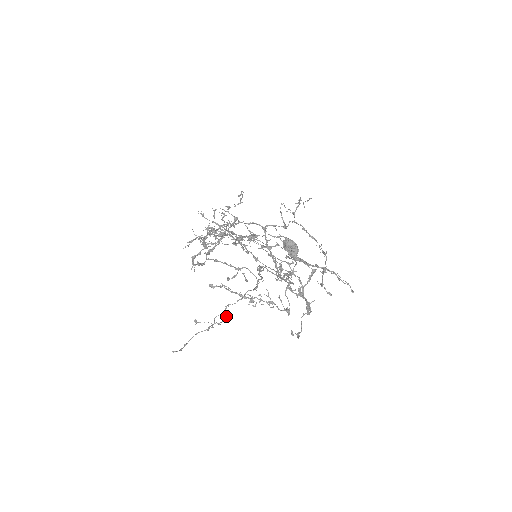
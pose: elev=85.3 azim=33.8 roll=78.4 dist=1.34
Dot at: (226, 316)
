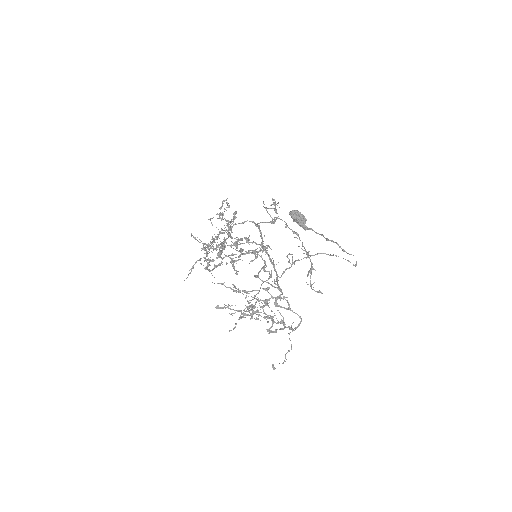
Dot at: occluded
